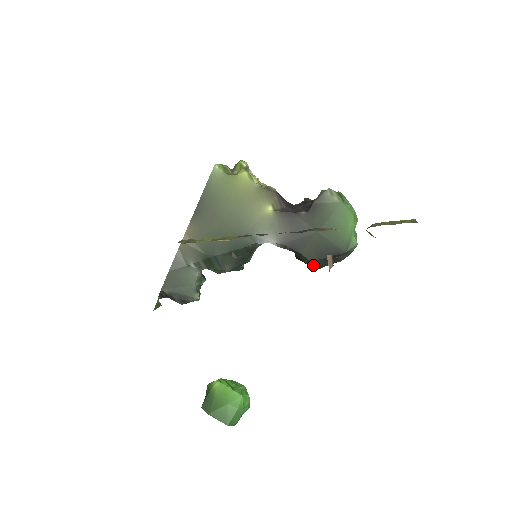
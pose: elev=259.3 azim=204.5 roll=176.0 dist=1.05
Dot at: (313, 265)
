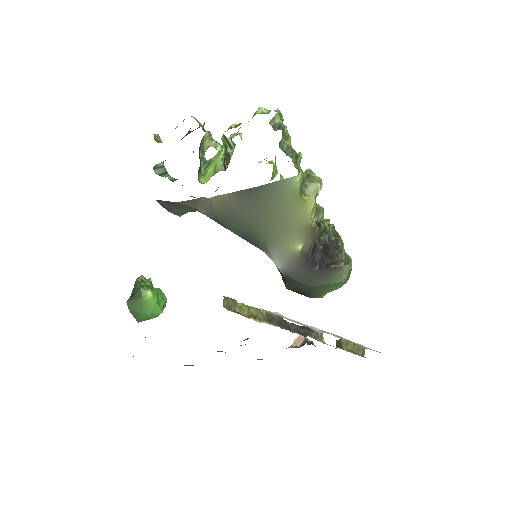
Dot at: occluded
